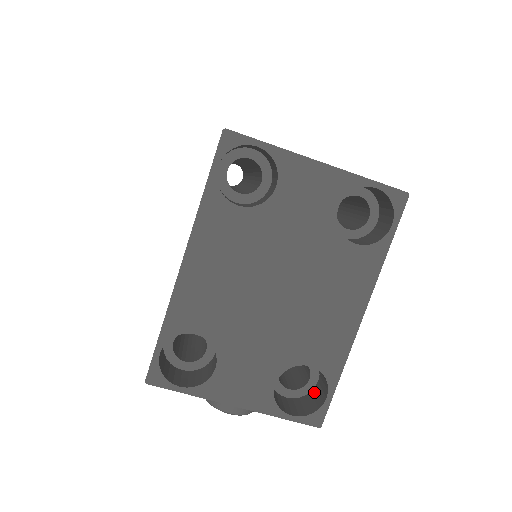
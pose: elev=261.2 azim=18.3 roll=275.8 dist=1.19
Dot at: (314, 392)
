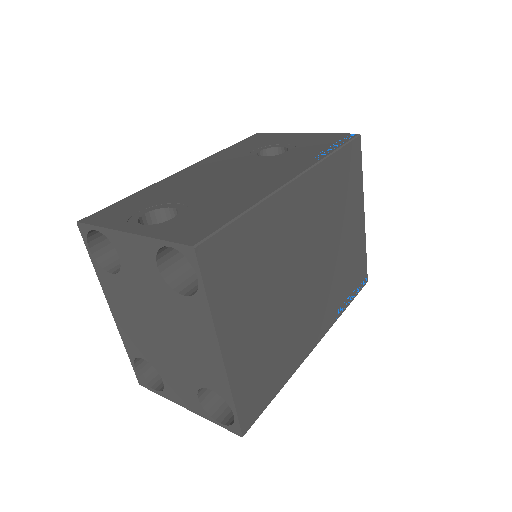
Dot at: occluded
